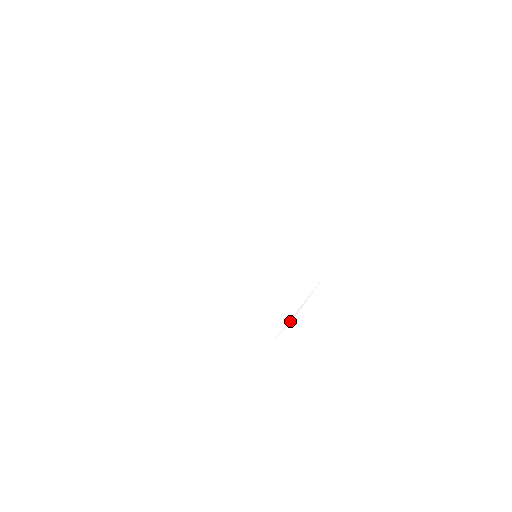
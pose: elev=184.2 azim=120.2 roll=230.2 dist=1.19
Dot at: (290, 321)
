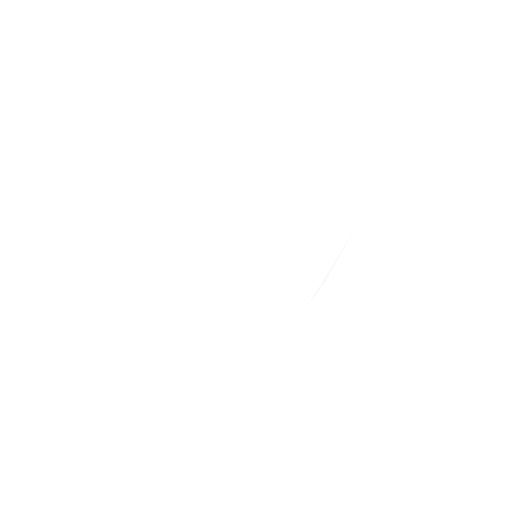
Dot at: (324, 281)
